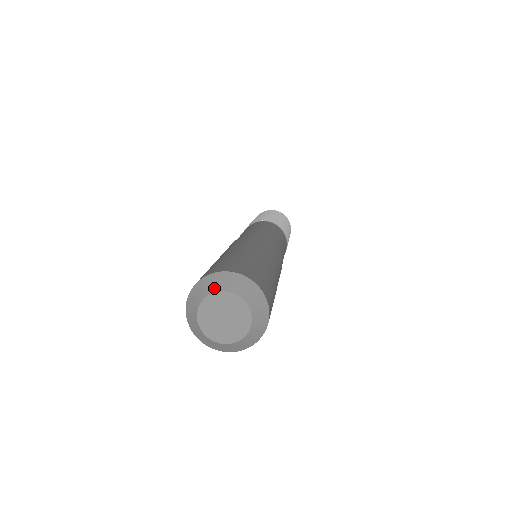
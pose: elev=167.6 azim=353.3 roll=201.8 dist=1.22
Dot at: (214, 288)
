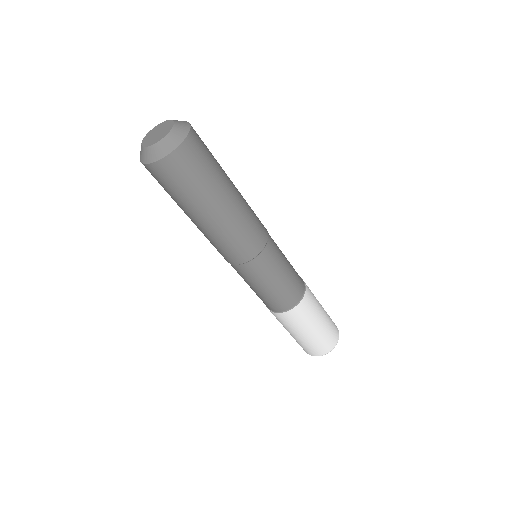
Dot at: (165, 122)
